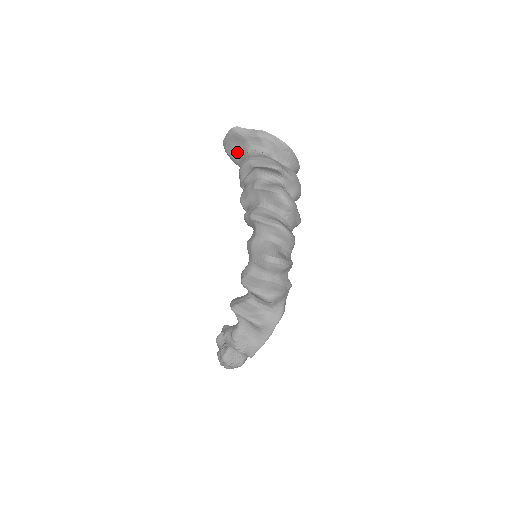
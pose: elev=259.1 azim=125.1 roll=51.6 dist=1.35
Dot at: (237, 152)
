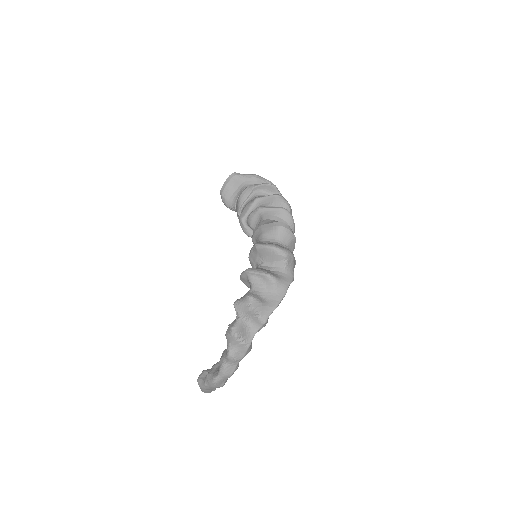
Dot at: (233, 194)
